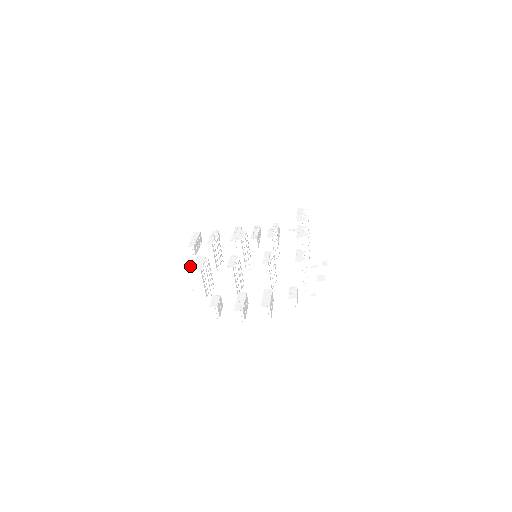
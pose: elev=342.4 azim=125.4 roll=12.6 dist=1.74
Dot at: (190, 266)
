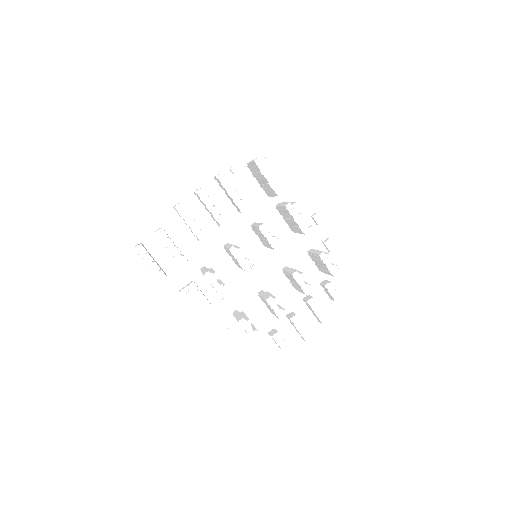
Dot at: (195, 305)
